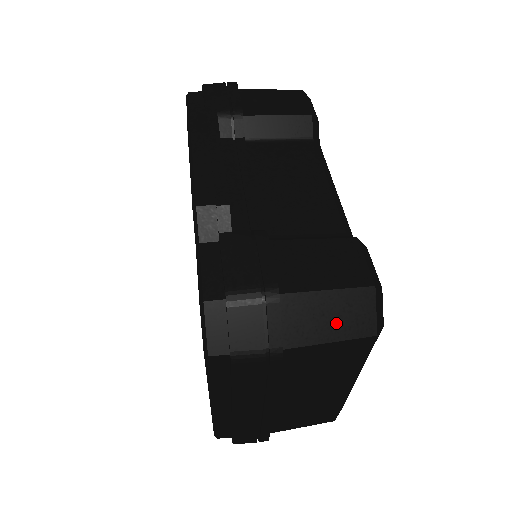
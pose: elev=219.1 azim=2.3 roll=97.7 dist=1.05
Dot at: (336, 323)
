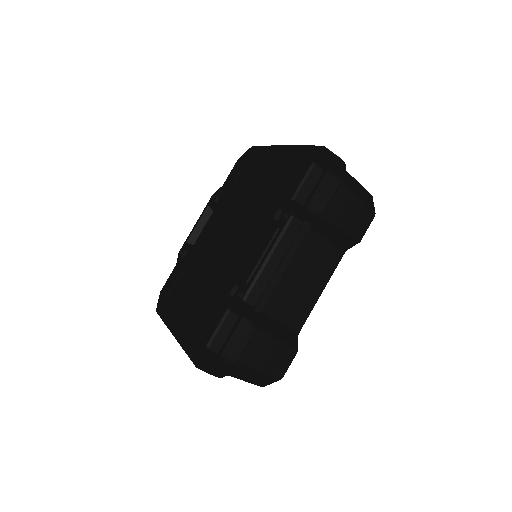
Dot at: (252, 379)
